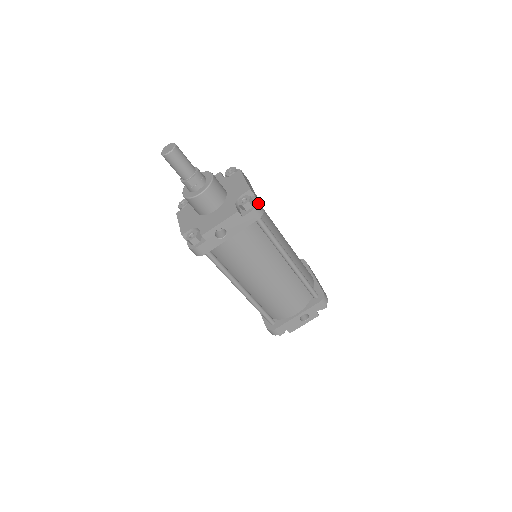
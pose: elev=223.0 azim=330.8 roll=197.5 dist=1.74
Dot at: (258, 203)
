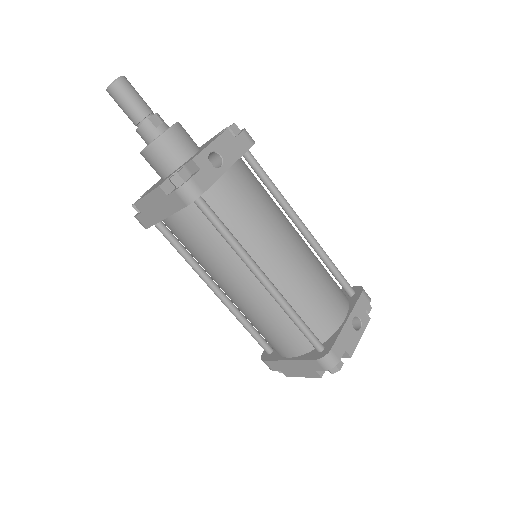
Dot at: occluded
